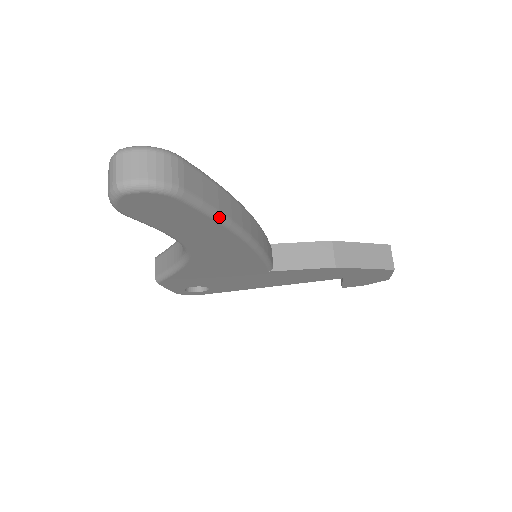
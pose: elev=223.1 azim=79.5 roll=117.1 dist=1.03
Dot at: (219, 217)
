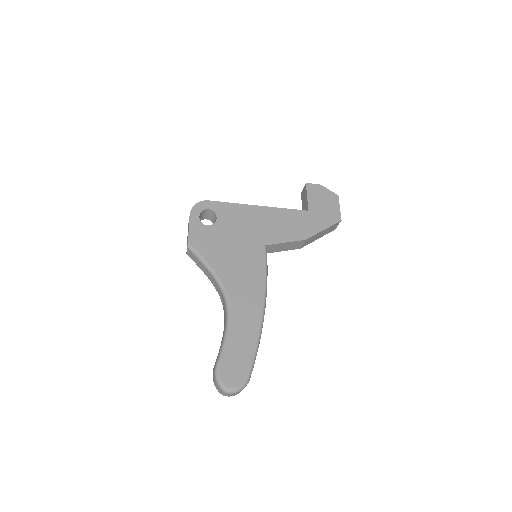
Dot at: occluded
